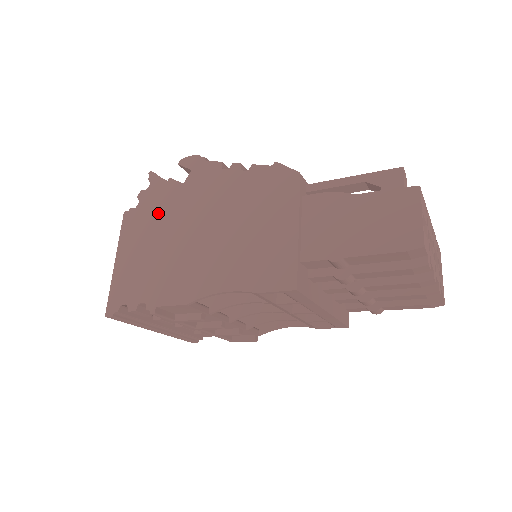
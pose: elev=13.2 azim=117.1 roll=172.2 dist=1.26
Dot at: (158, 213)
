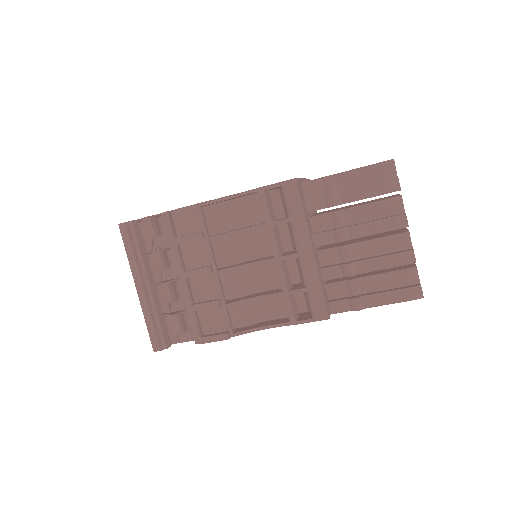
Dot at: occluded
